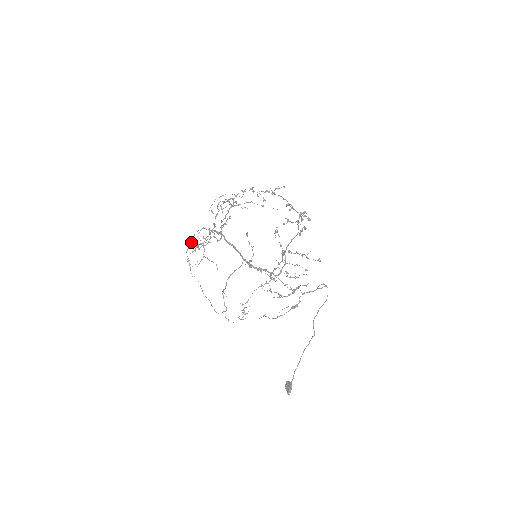
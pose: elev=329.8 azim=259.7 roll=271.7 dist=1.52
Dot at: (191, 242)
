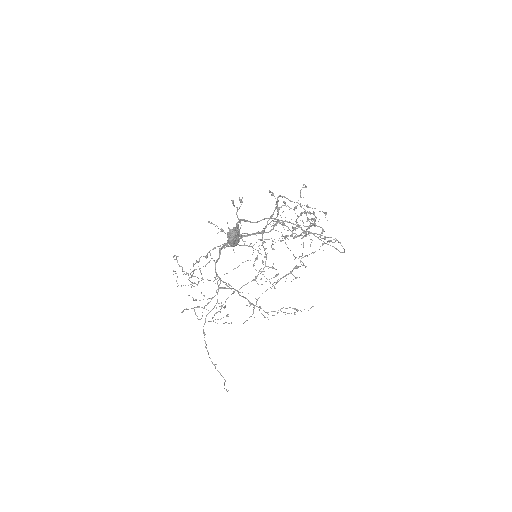
Dot at: (195, 307)
